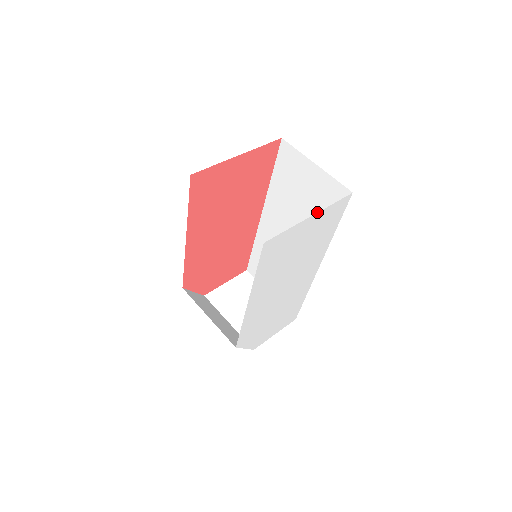
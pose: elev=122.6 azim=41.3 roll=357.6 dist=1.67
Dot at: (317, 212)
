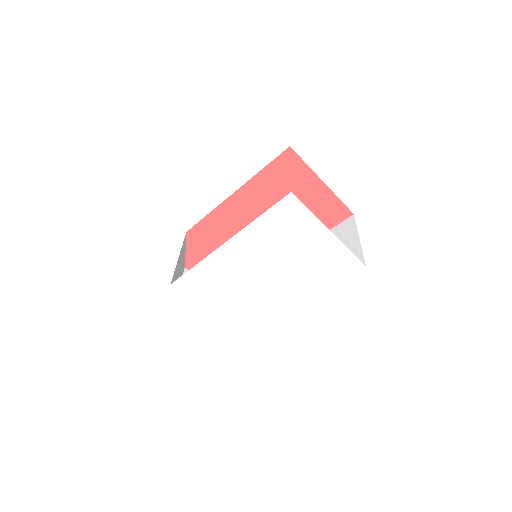
Dot at: occluded
